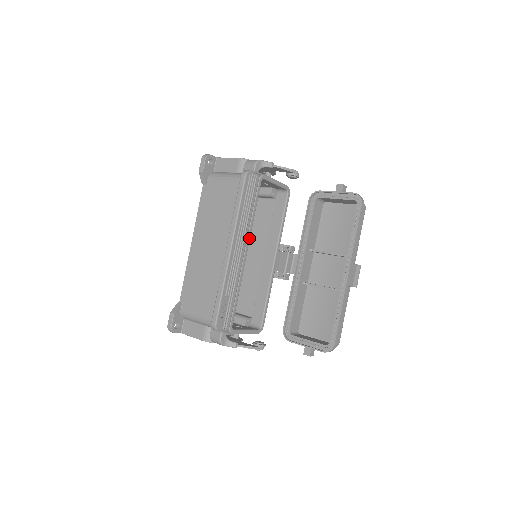
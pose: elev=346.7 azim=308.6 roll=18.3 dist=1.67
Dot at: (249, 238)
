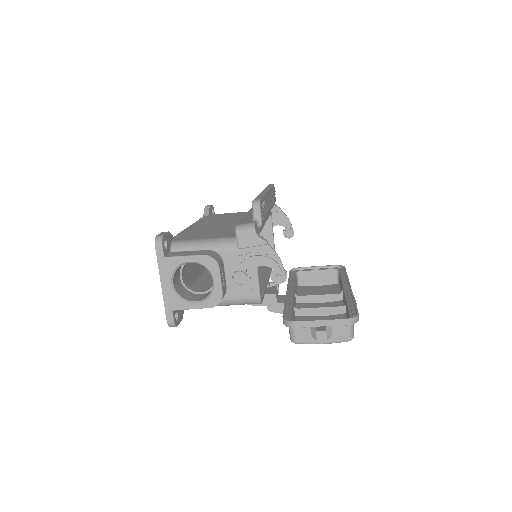
Dot at: occluded
